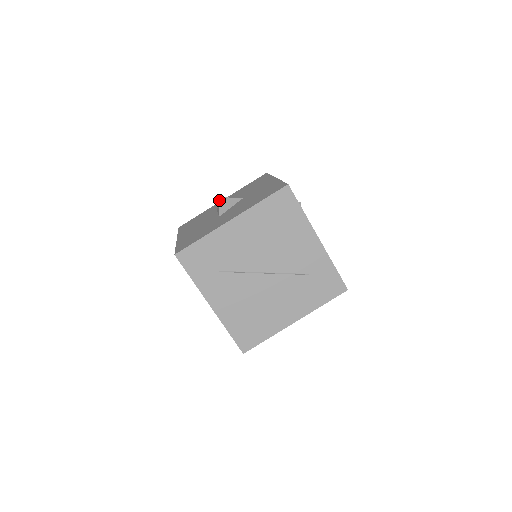
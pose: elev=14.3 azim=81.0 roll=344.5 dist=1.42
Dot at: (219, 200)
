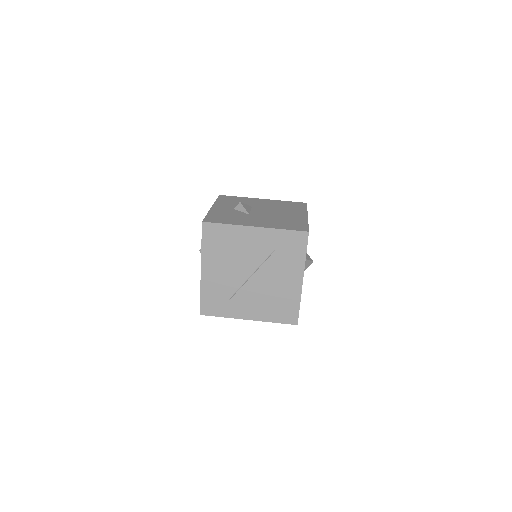
Dot at: occluded
